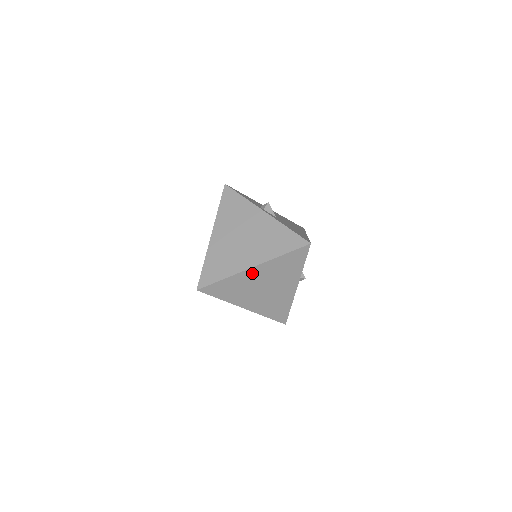
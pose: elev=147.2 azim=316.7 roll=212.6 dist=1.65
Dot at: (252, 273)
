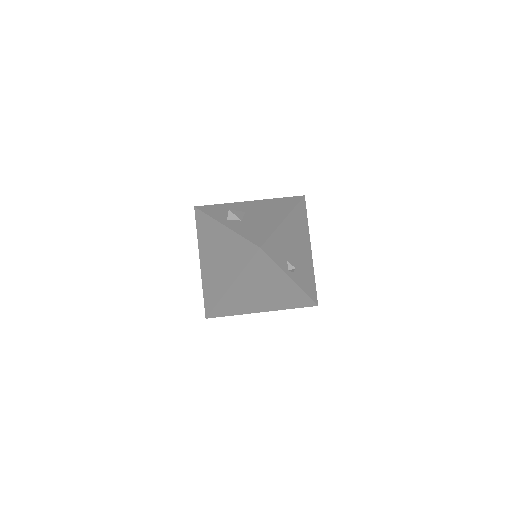
Dot at: (236, 290)
